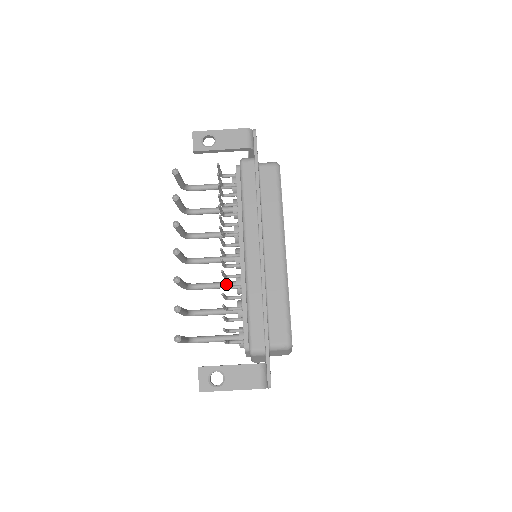
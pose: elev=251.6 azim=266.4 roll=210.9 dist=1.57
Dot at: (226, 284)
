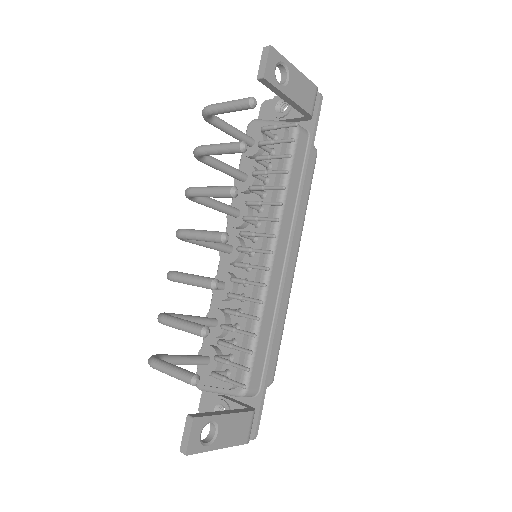
Dot at: occluded
